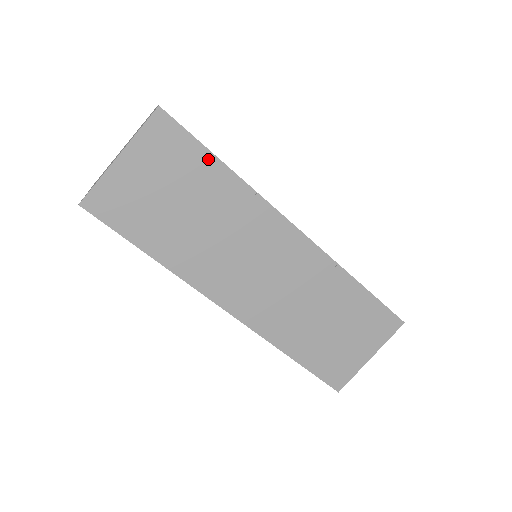
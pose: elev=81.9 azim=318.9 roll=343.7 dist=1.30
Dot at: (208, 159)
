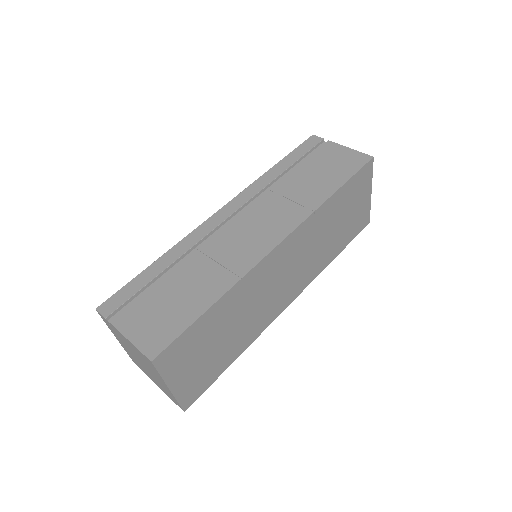
Dot at: (203, 320)
